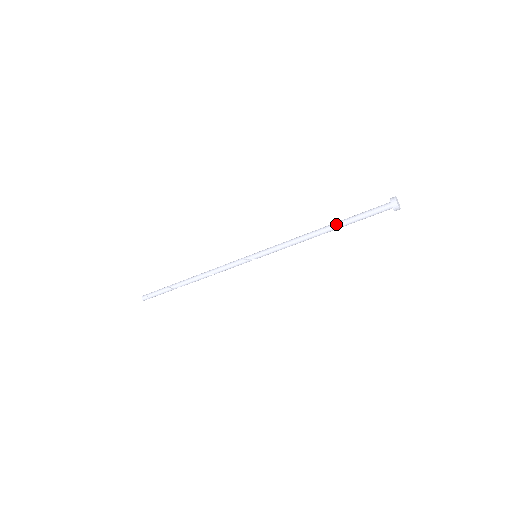
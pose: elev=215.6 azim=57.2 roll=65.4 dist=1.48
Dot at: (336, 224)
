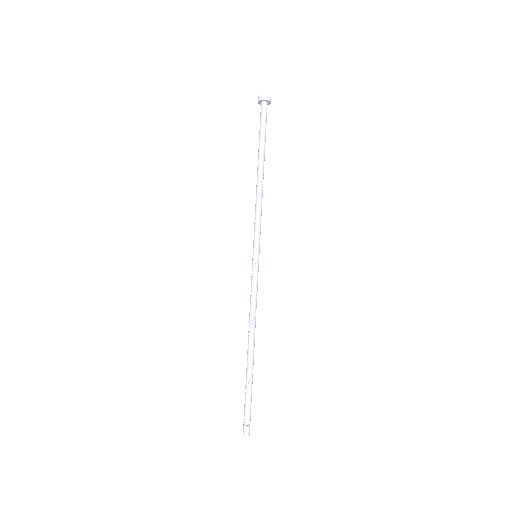
Dot at: (258, 157)
